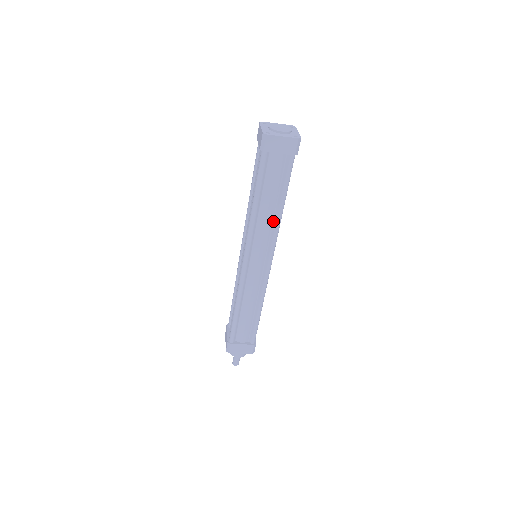
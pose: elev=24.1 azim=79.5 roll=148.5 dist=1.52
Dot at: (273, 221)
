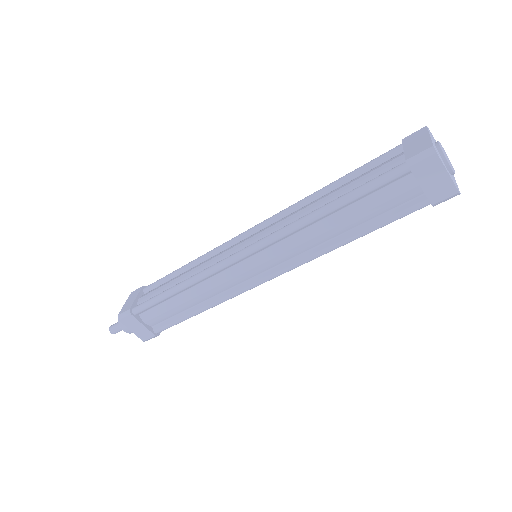
Dot at: (321, 244)
